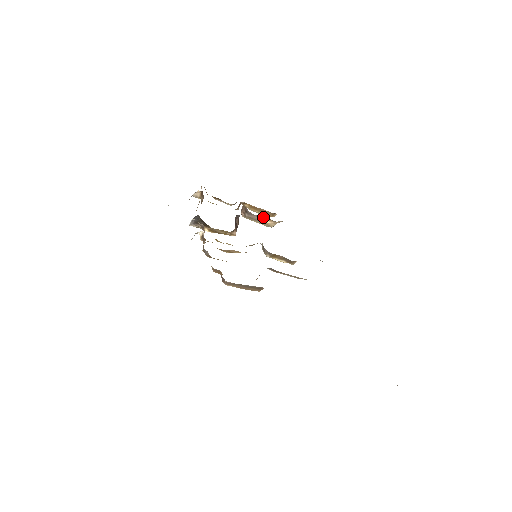
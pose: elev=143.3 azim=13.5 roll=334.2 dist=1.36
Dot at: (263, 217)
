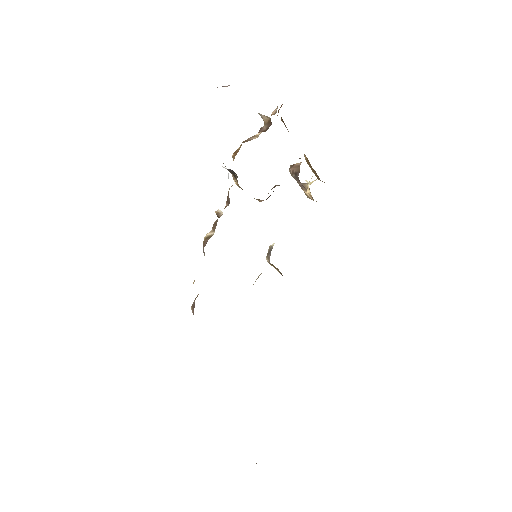
Dot at: (308, 185)
